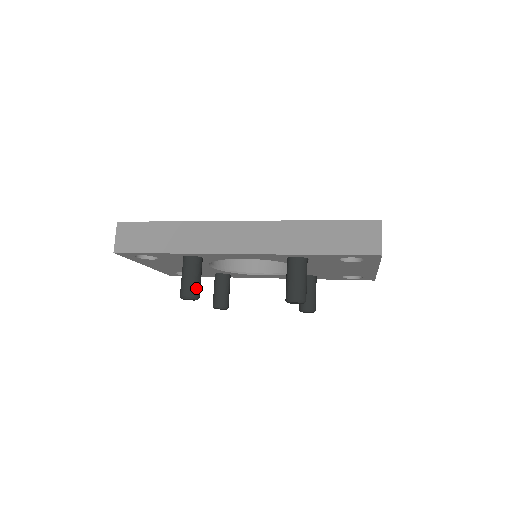
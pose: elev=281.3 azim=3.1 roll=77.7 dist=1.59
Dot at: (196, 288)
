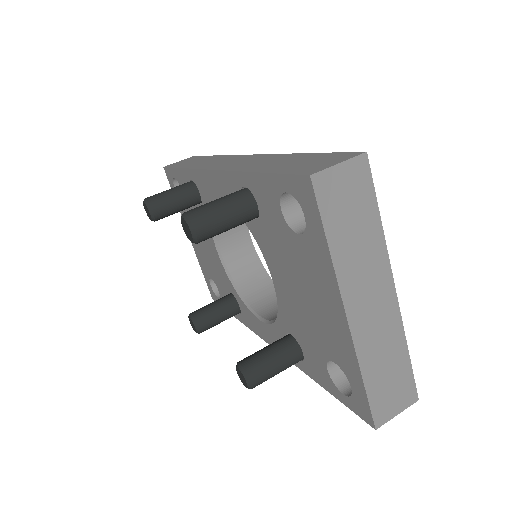
Dot at: (160, 200)
